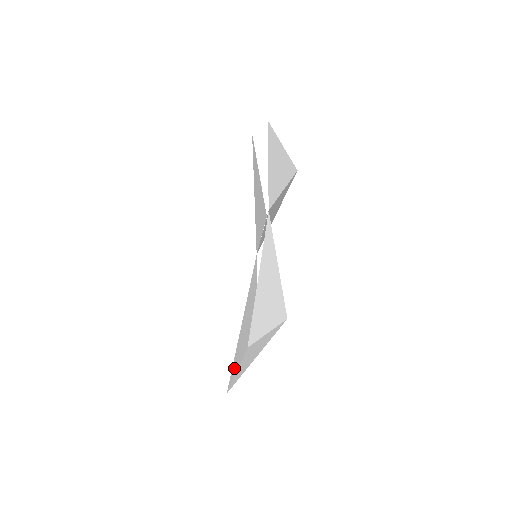
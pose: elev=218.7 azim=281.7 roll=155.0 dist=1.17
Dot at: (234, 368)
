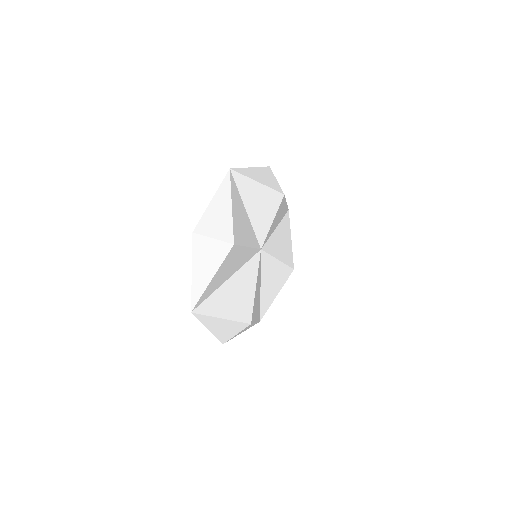
Dot at: (264, 308)
